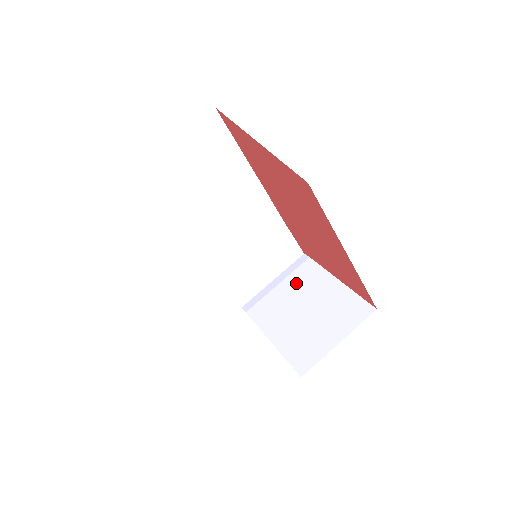
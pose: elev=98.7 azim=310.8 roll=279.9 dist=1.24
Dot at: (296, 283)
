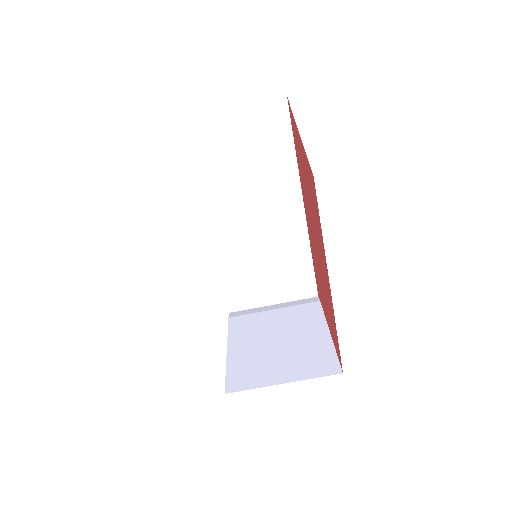
Dot at: (290, 315)
